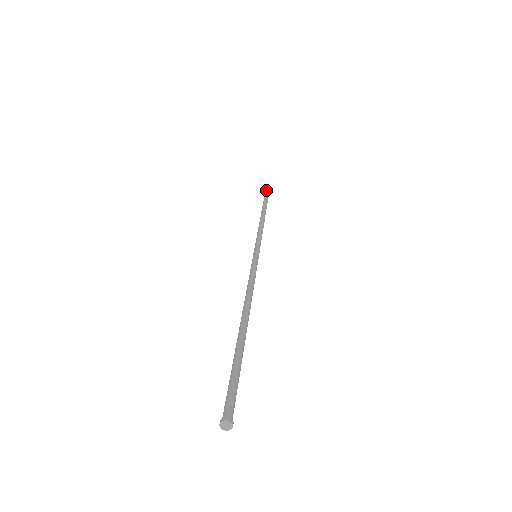
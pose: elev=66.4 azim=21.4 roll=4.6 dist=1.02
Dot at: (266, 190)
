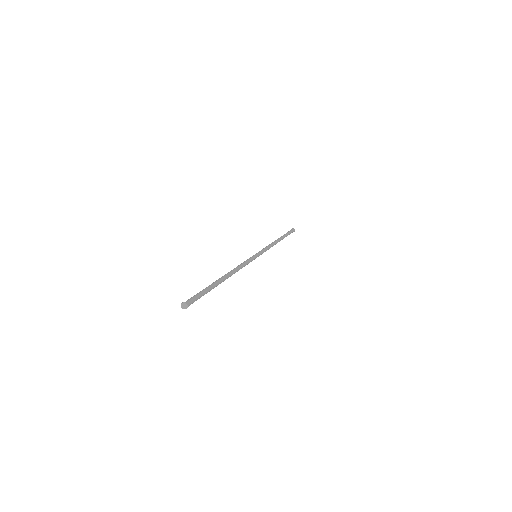
Dot at: (292, 228)
